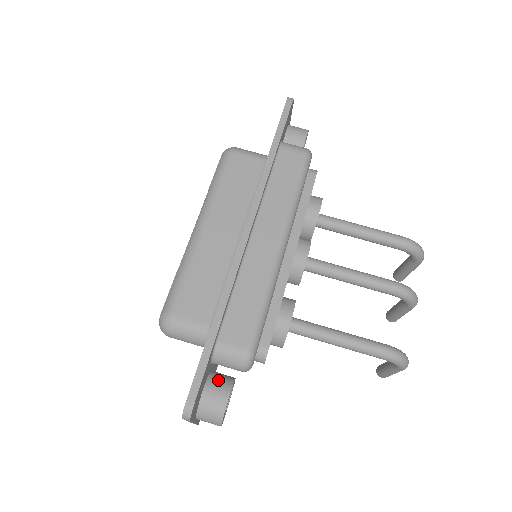
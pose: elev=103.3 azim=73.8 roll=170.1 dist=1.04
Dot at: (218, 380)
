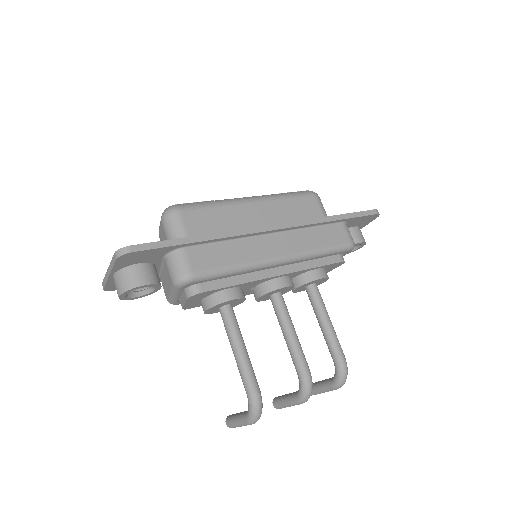
Dot at: (154, 271)
